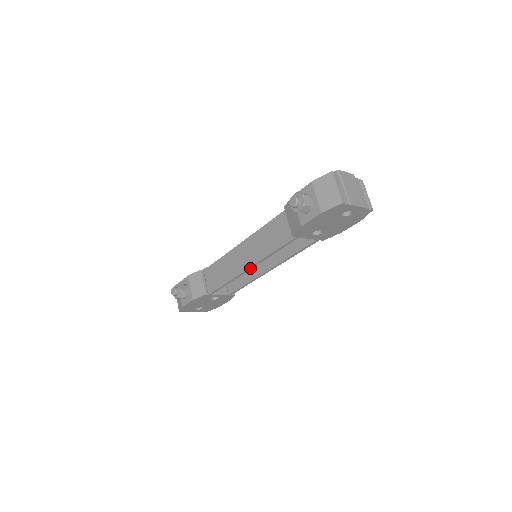
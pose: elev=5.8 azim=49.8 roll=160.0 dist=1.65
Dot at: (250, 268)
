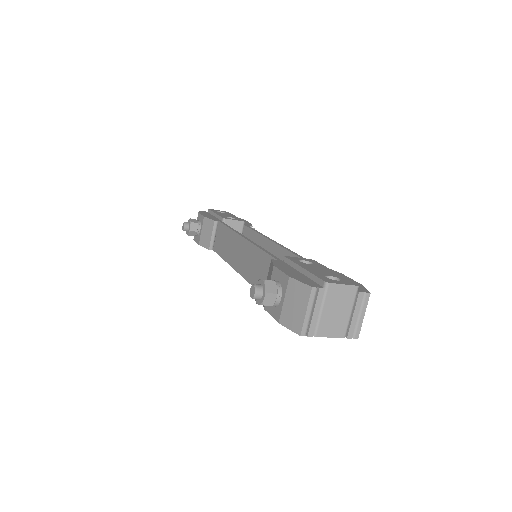
Dot at: occluded
